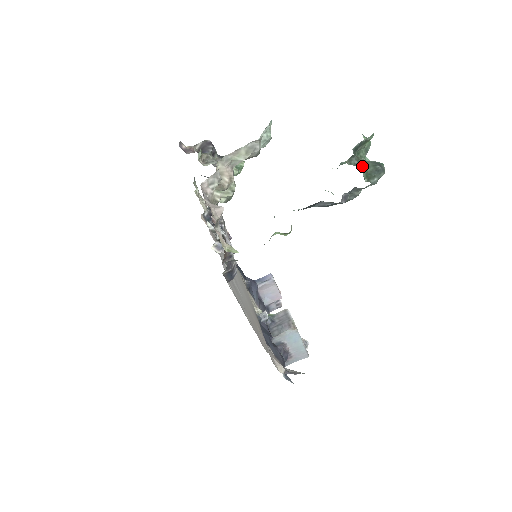
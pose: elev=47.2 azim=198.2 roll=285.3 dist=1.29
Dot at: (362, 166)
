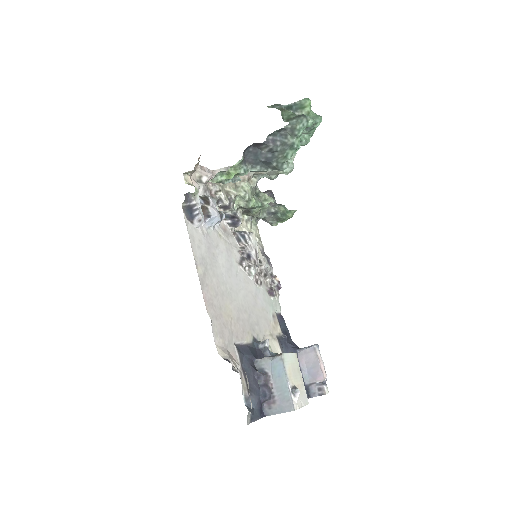
Dot at: (285, 112)
